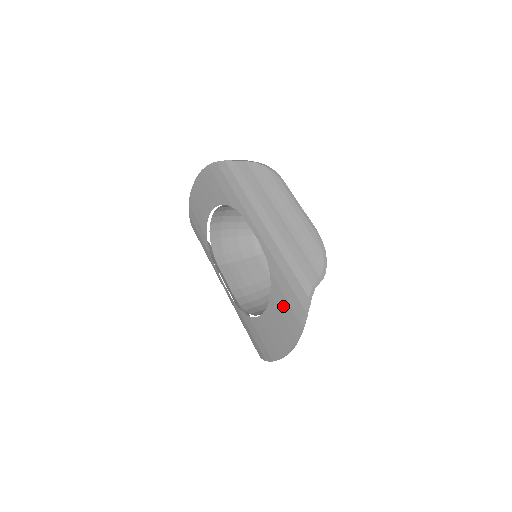
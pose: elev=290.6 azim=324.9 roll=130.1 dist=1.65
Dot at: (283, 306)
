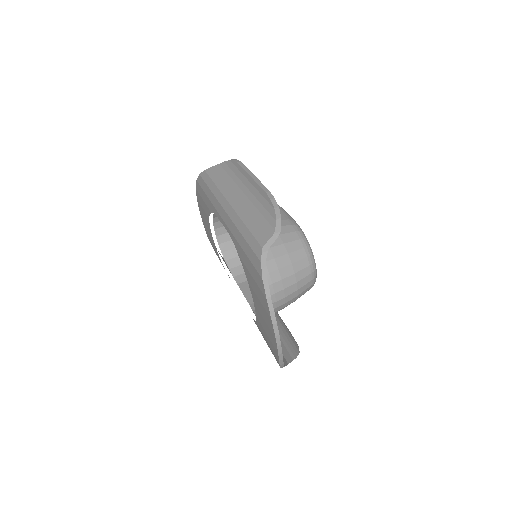
Dot at: (254, 287)
